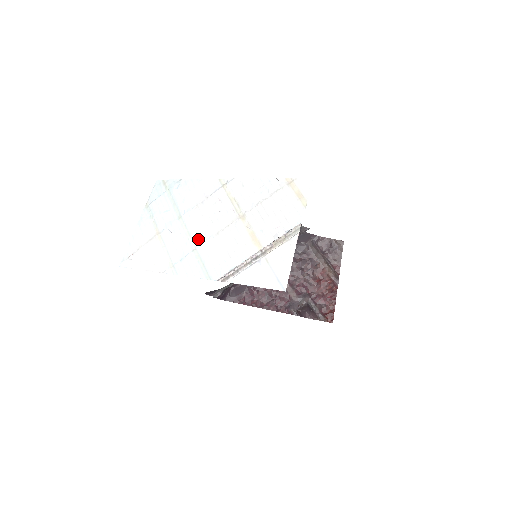
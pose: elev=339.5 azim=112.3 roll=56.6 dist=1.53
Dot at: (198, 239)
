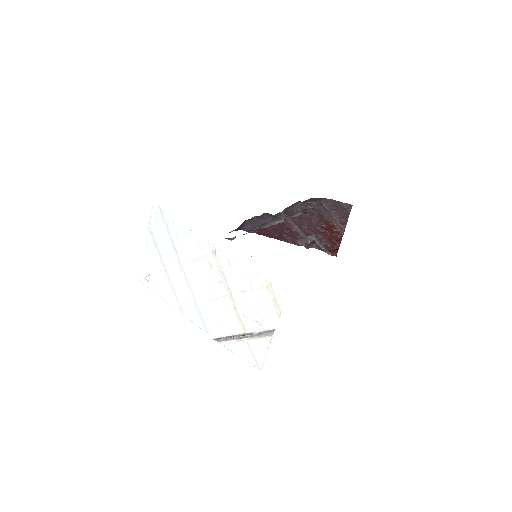
Dot at: (196, 295)
